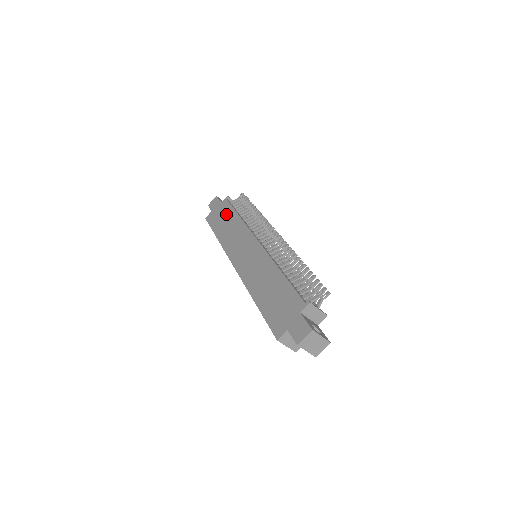
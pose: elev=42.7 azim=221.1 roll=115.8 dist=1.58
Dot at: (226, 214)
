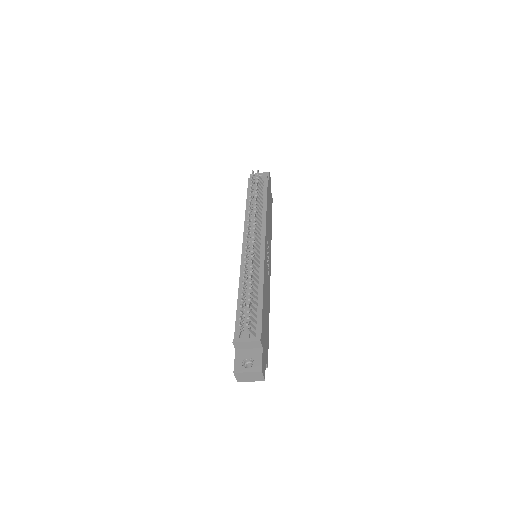
Dot at: occluded
